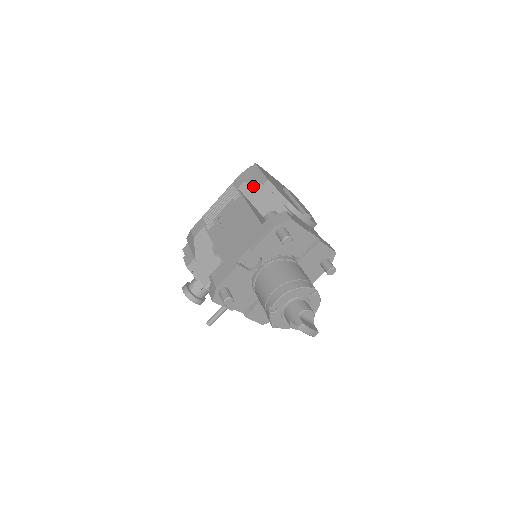
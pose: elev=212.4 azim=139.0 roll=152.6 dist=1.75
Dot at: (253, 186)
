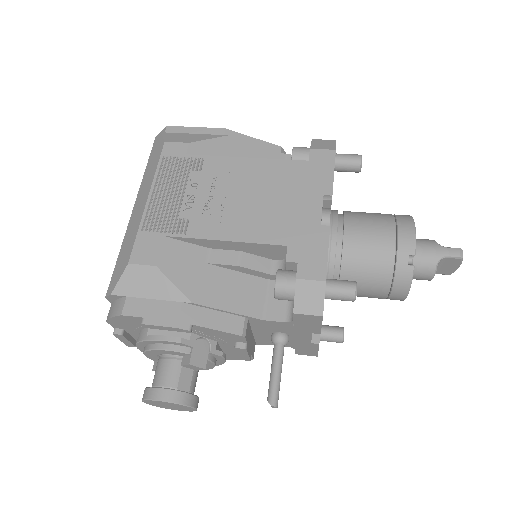
Dot at: (211, 143)
